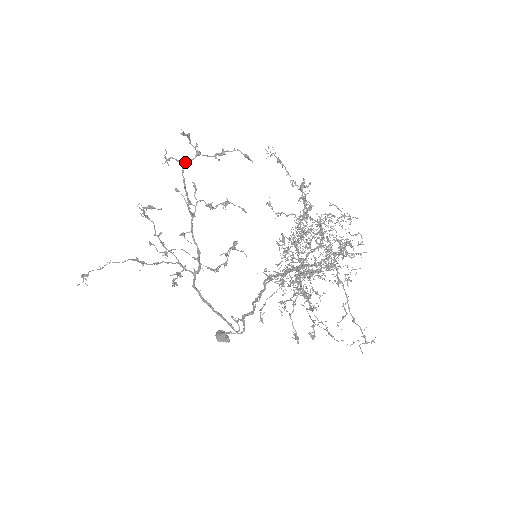
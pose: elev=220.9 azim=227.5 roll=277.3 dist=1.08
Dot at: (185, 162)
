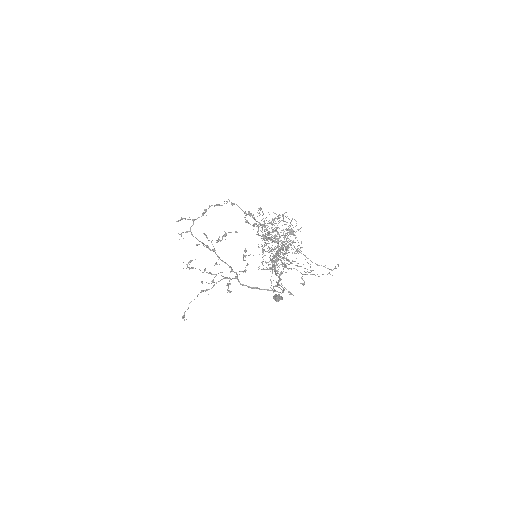
Dot at: (190, 229)
